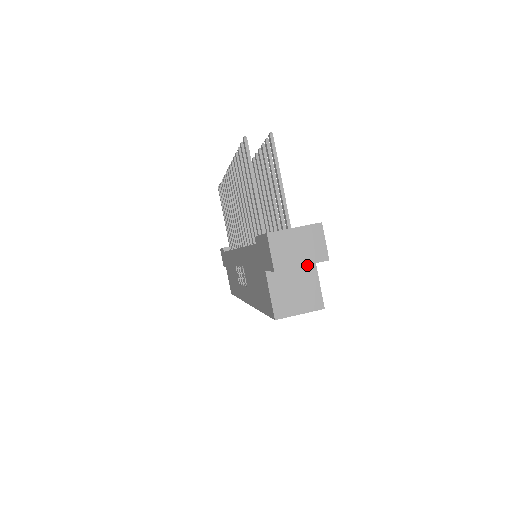
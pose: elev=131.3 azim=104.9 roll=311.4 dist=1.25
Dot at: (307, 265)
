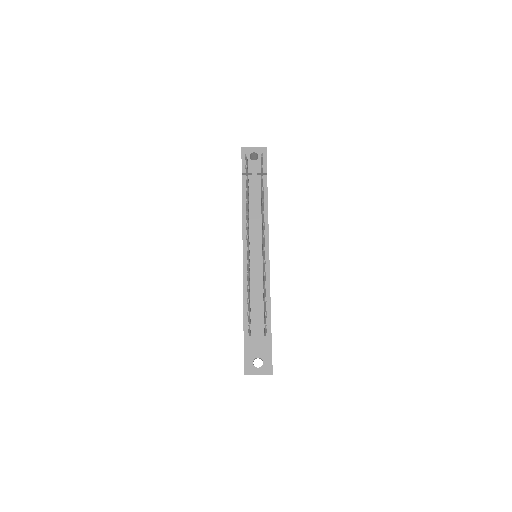
Dot at: occluded
